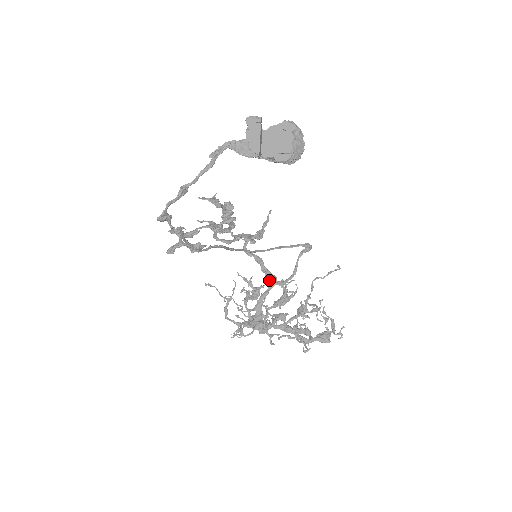
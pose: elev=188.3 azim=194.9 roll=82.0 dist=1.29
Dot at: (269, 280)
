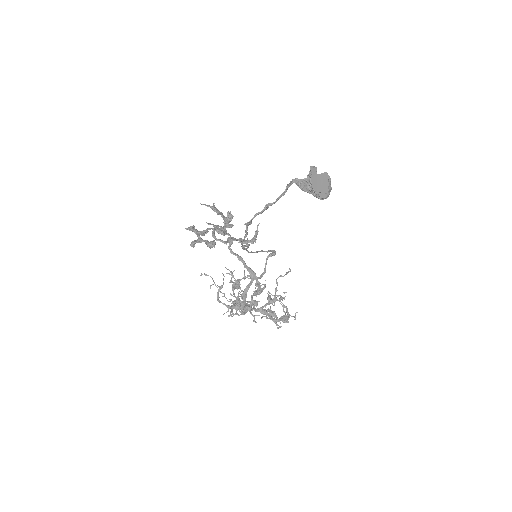
Dot at: (251, 275)
